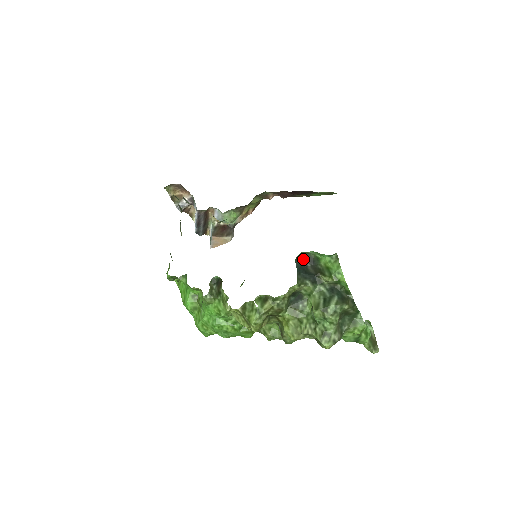
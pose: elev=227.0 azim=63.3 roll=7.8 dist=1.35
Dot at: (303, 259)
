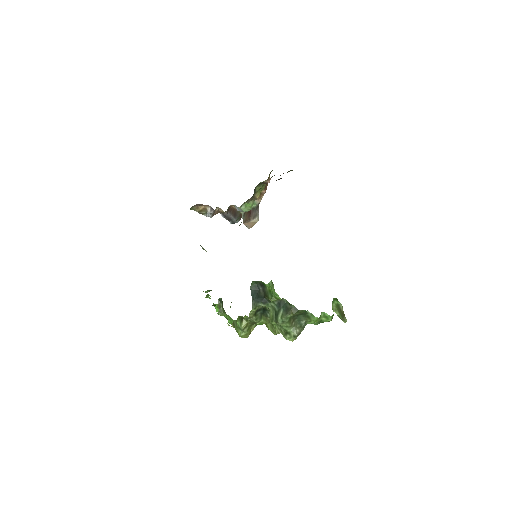
Dot at: (256, 285)
